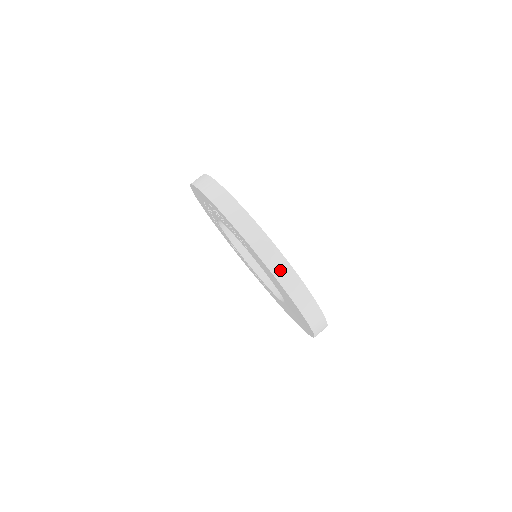
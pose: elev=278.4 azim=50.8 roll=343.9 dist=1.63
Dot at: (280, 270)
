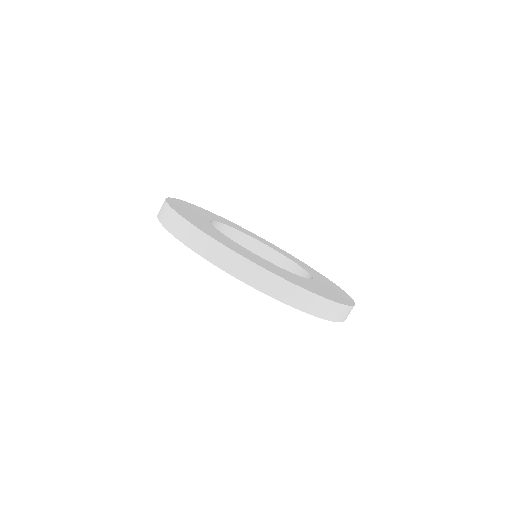
Dot at: (301, 301)
